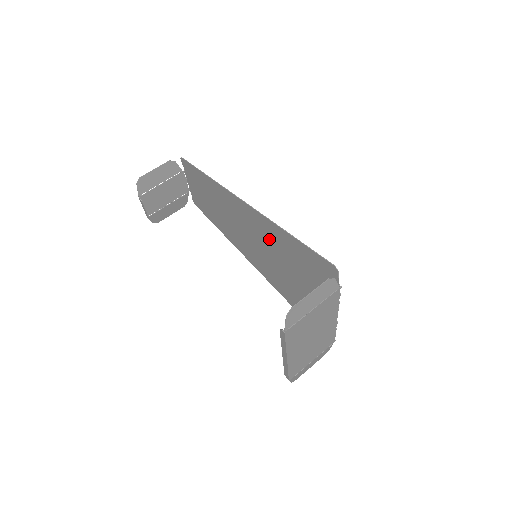
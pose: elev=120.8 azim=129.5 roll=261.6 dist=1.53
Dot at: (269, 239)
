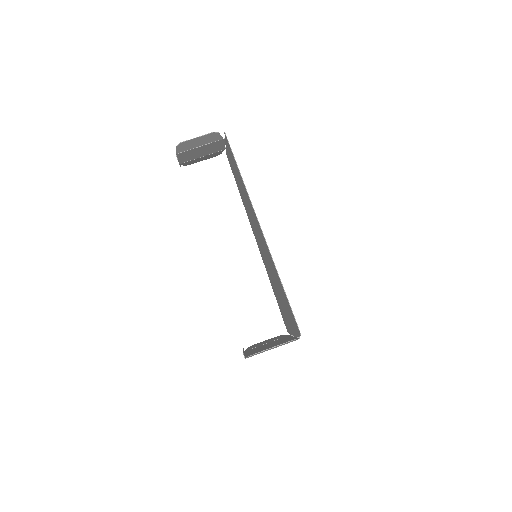
Dot at: (269, 259)
